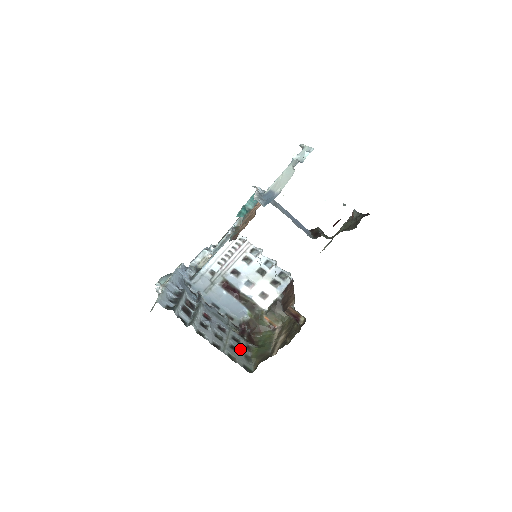
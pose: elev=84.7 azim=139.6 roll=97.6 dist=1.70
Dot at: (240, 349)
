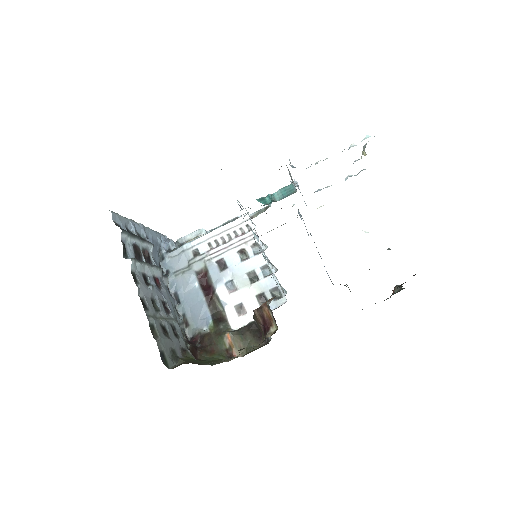
Dot at: (172, 340)
